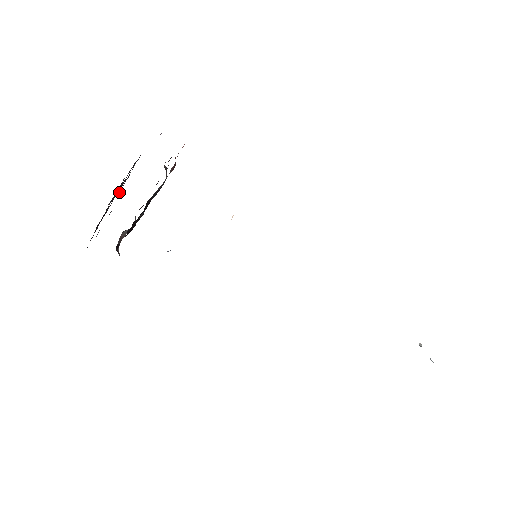
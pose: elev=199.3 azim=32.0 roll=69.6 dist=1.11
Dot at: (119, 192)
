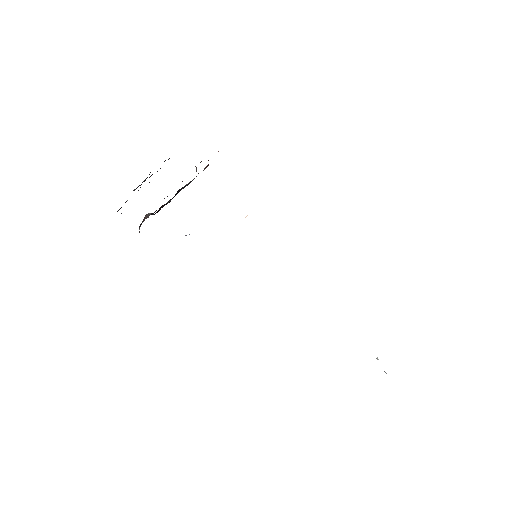
Dot at: occluded
